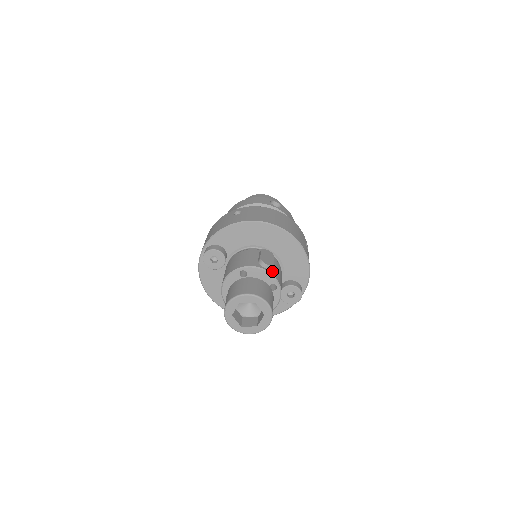
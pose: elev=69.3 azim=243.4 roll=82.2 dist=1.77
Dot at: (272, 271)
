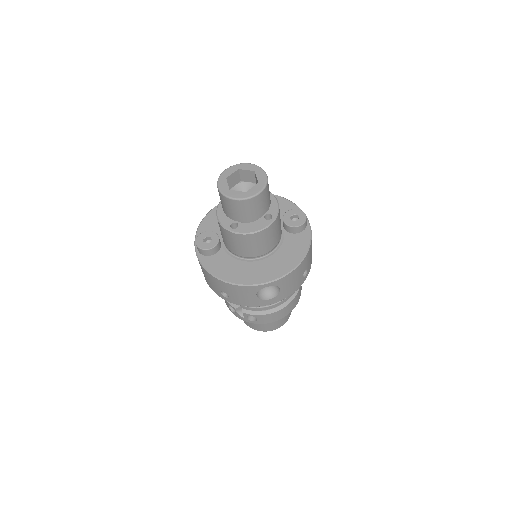
Dot at: occluded
